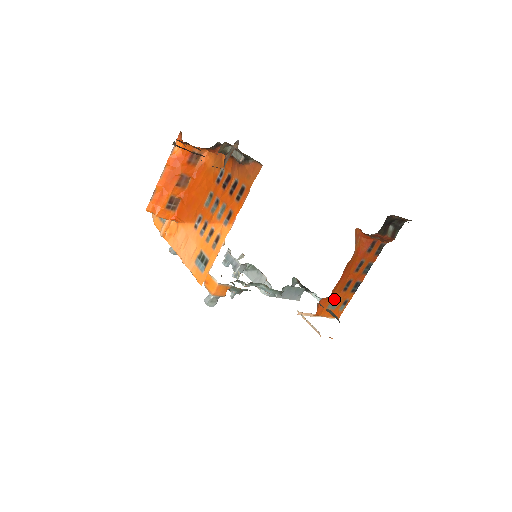
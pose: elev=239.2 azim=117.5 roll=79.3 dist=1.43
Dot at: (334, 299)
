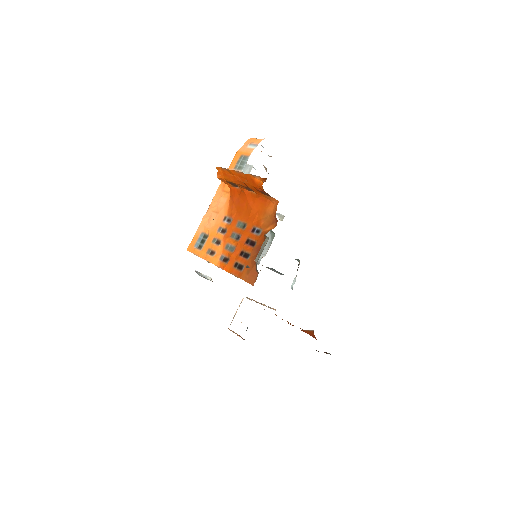
Dot at: occluded
